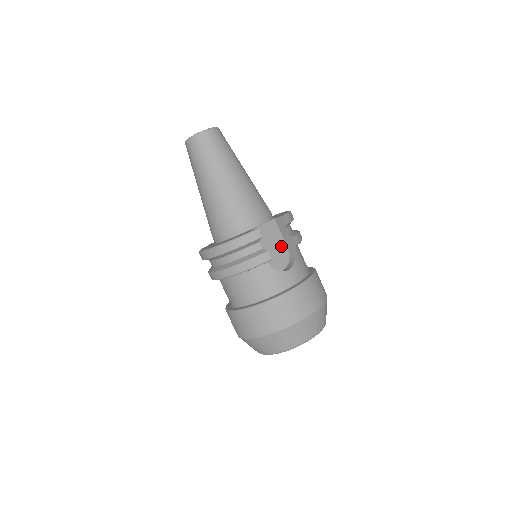
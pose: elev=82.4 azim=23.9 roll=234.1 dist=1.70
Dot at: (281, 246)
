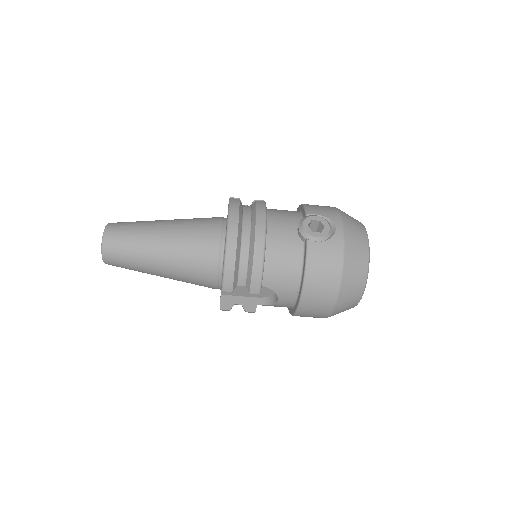
Dot at: occluded
